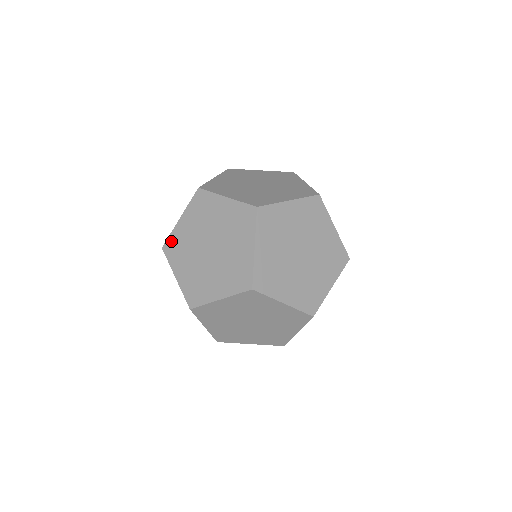
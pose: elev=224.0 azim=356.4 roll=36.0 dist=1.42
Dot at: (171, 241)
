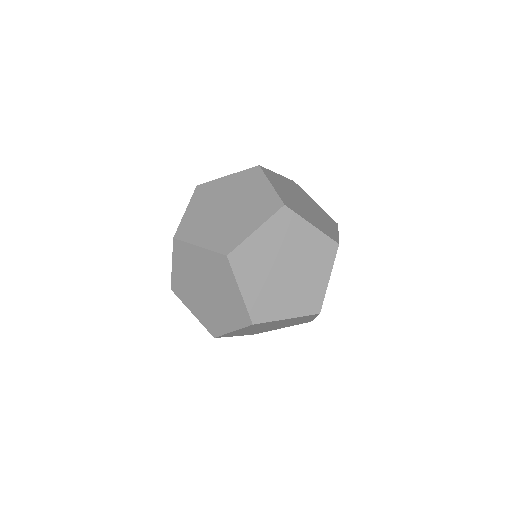
Dot at: (241, 251)
